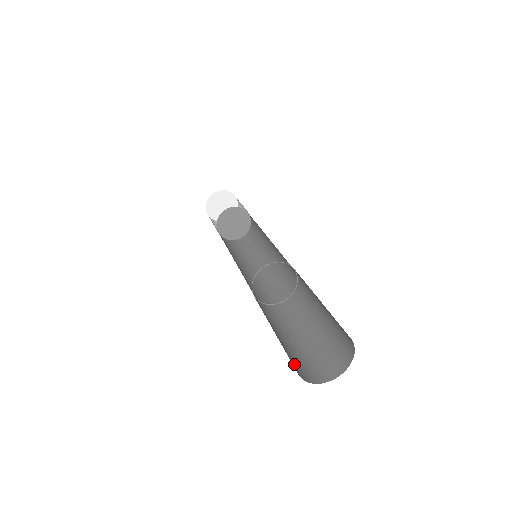
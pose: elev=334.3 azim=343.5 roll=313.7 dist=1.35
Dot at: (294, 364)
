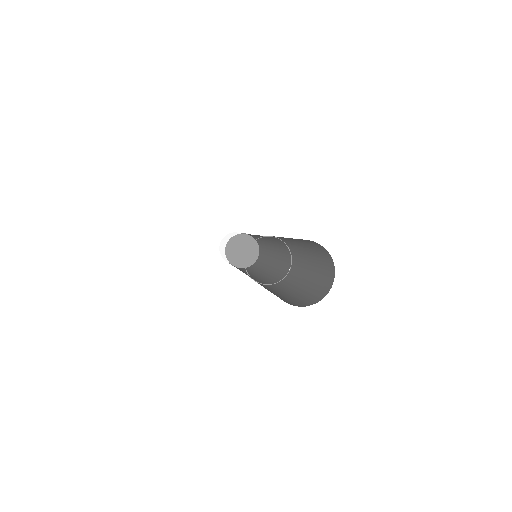
Dot at: occluded
